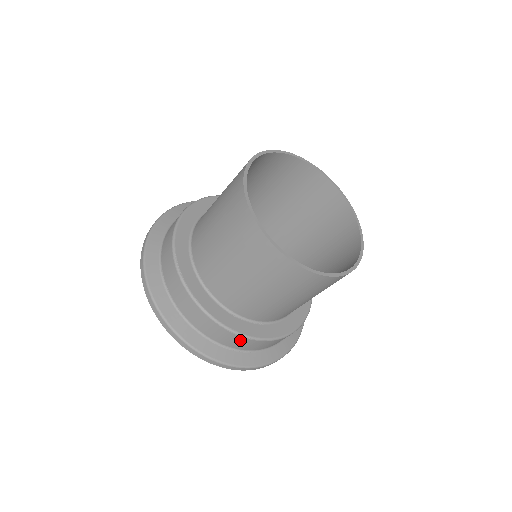
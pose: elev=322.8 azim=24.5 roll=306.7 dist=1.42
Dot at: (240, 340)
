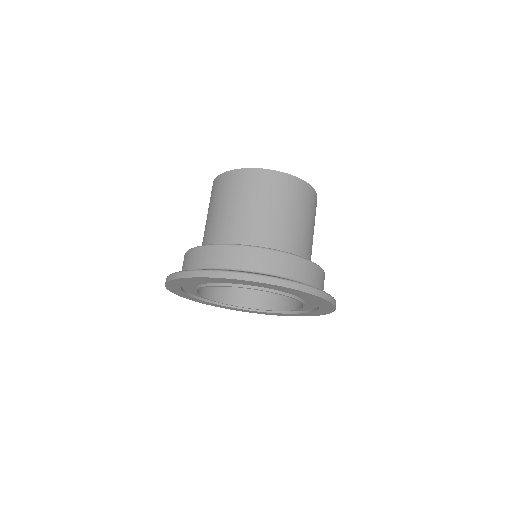
Dot at: (305, 266)
